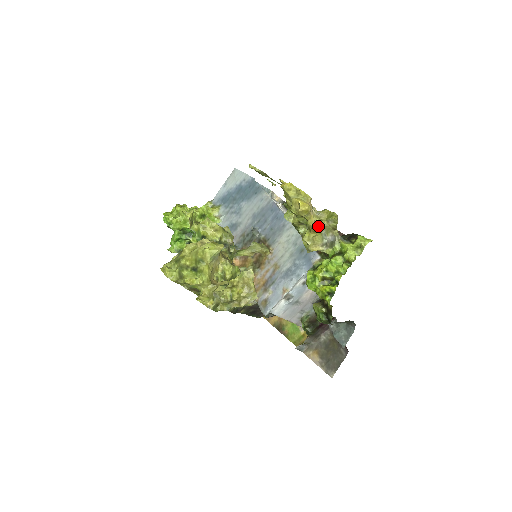
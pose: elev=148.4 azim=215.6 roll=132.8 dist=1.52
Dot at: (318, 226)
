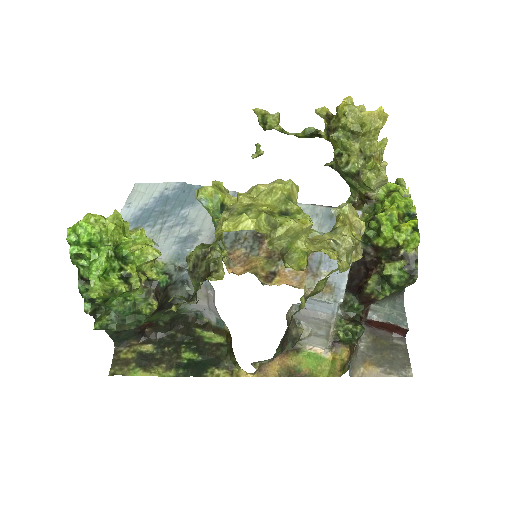
Dot at: (379, 152)
